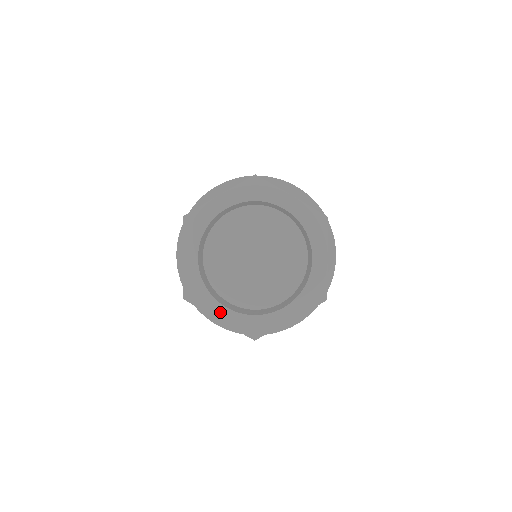
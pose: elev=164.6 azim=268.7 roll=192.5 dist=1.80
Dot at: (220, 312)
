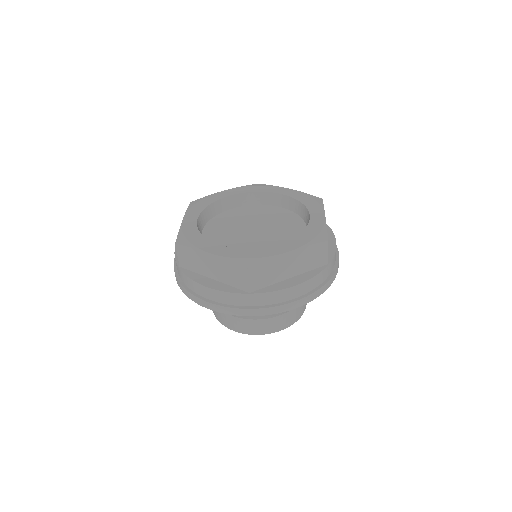
Dot at: (212, 248)
